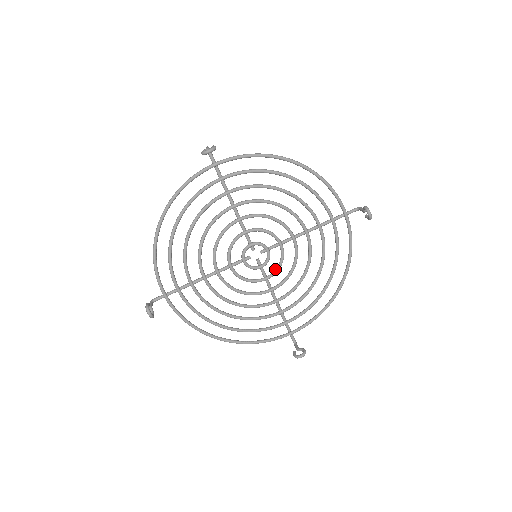
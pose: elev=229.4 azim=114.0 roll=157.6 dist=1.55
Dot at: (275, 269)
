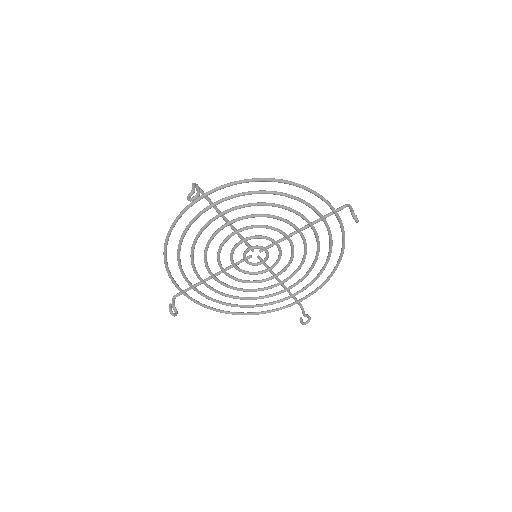
Dot at: (275, 262)
